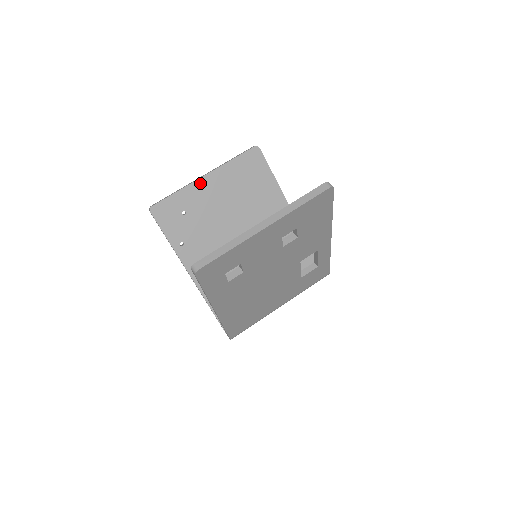
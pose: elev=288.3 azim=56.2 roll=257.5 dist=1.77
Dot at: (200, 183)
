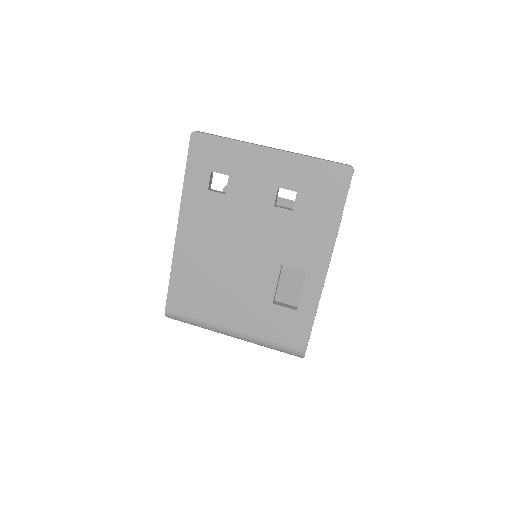
Dot at: occluded
